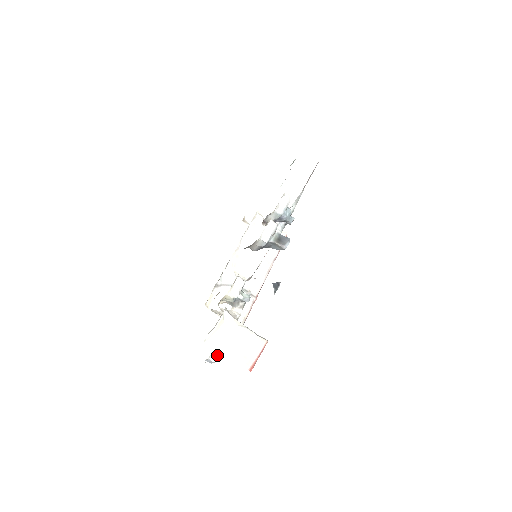
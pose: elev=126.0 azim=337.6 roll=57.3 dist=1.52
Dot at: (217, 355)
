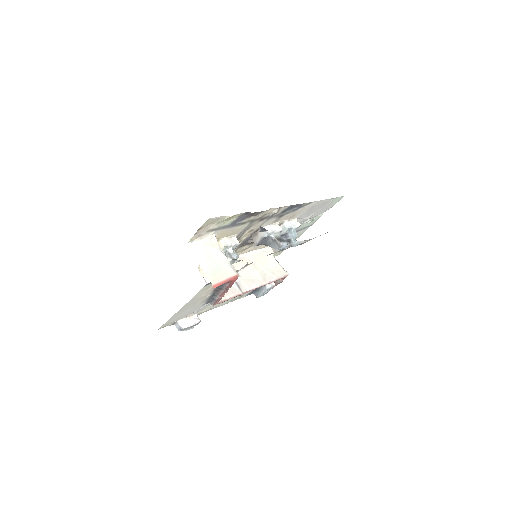
Dot at: (187, 324)
